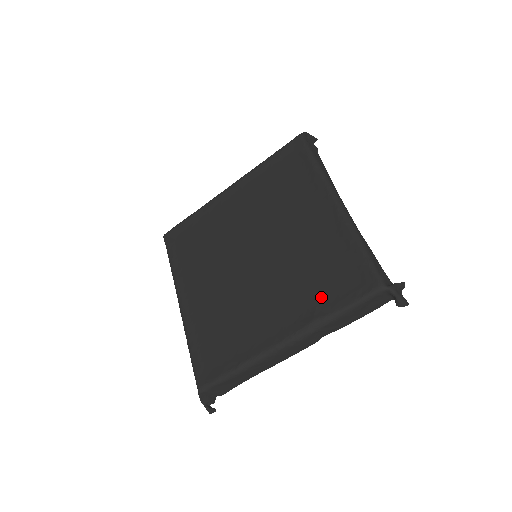
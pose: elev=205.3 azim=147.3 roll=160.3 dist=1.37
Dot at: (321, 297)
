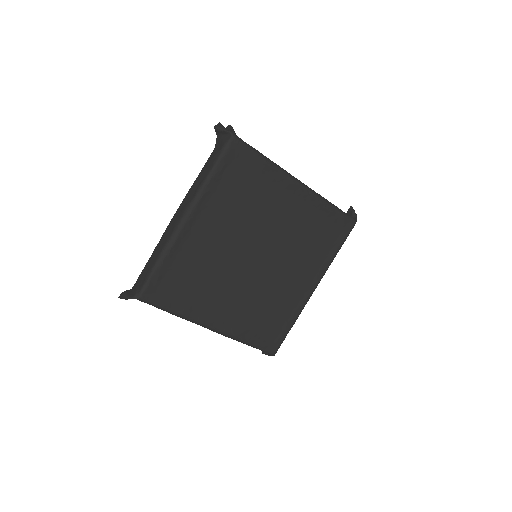
Dot at: (253, 329)
